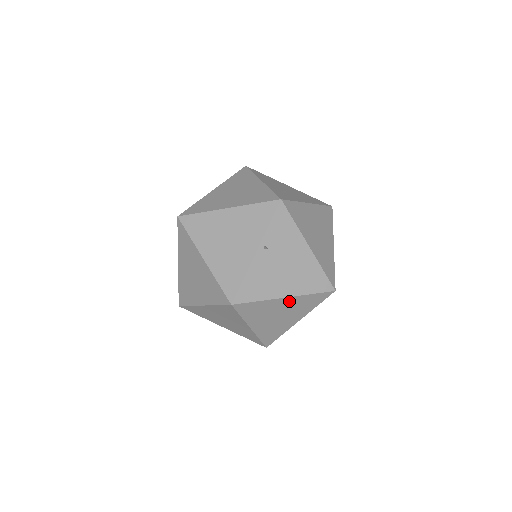
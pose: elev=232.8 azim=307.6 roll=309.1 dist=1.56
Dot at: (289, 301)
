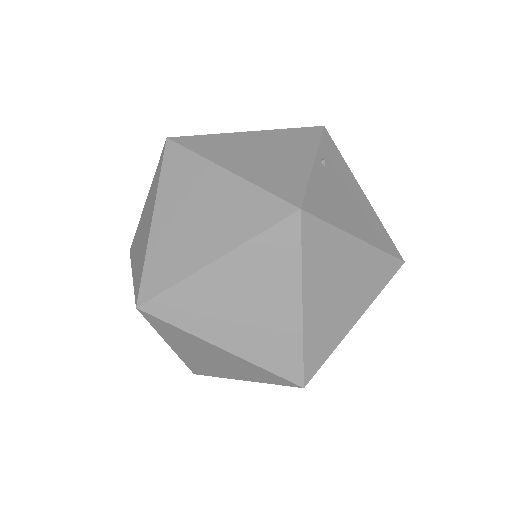
Dot at: (360, 253)
